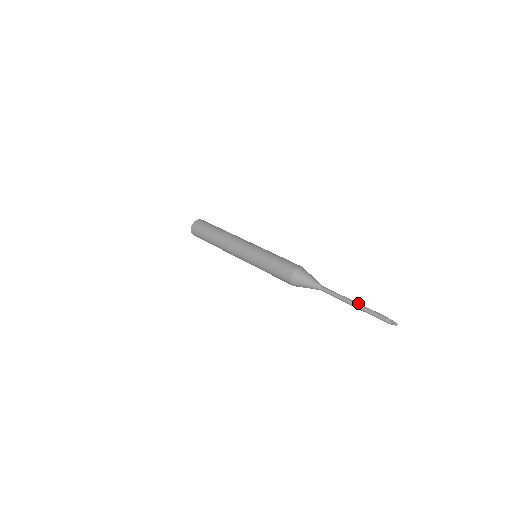
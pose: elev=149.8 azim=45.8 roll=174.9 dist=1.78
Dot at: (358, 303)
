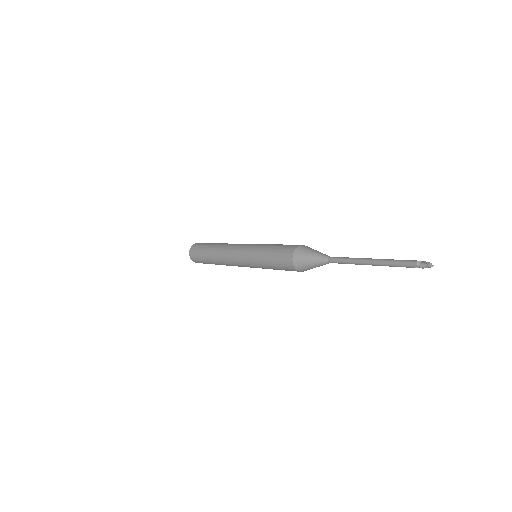
Dot at: occluded
